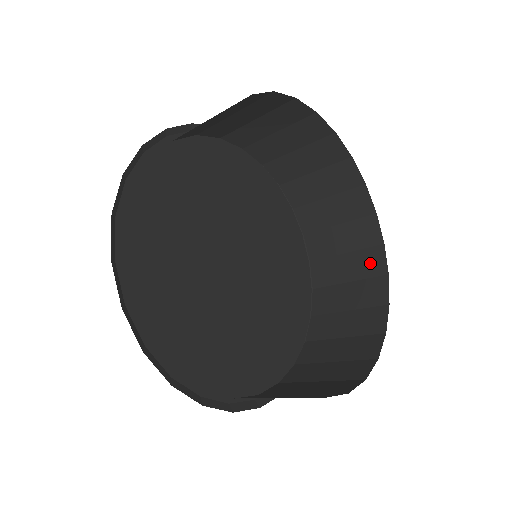
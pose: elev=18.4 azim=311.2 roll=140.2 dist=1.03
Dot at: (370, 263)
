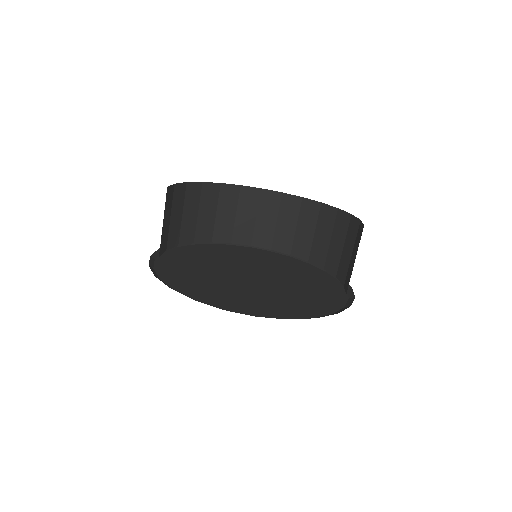
Dot at: occluded
